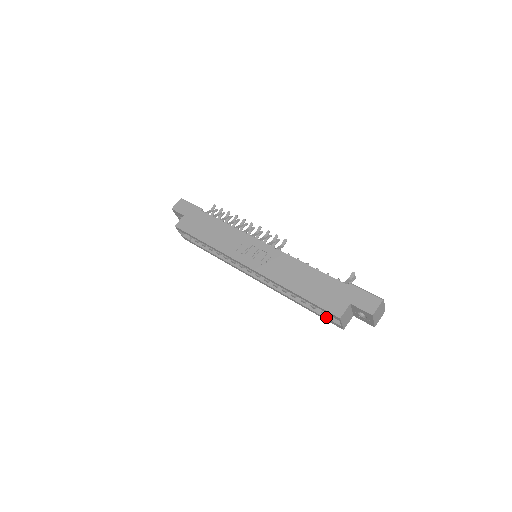
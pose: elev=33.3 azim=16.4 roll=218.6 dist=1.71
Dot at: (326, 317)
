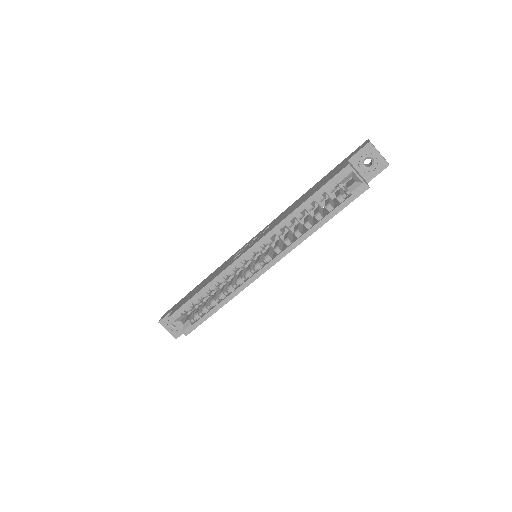
Dot at: (346, 198)
